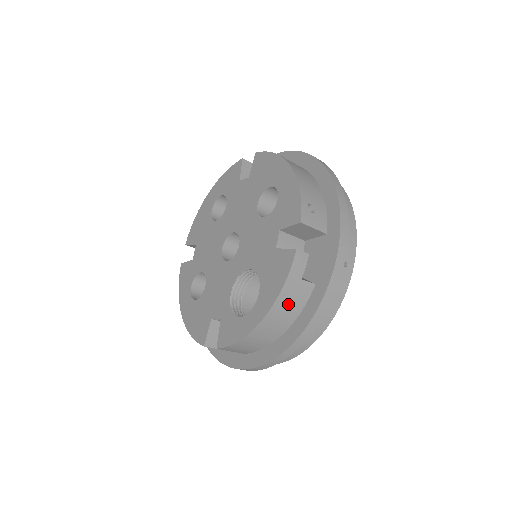
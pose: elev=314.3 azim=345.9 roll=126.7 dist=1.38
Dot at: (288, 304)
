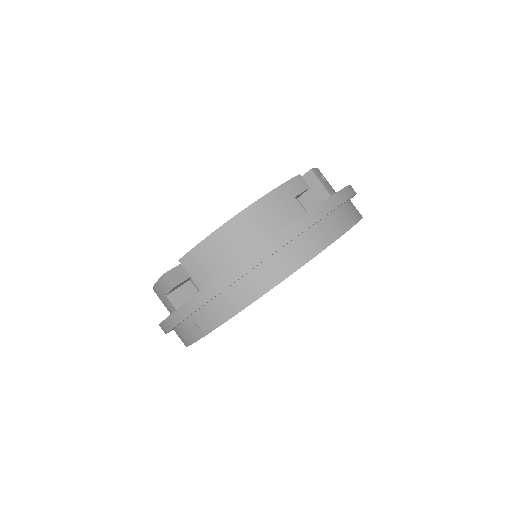
Dot at: (274, 210)
